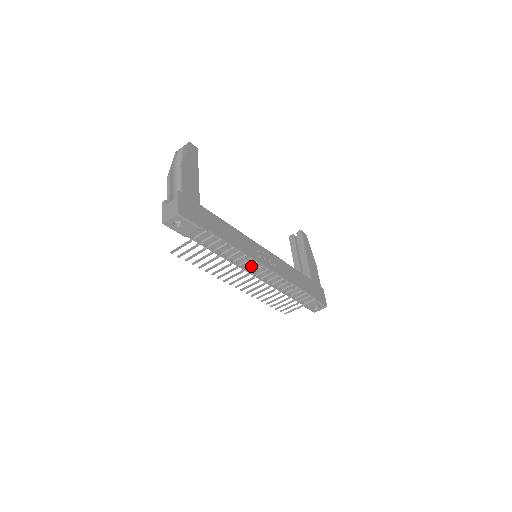
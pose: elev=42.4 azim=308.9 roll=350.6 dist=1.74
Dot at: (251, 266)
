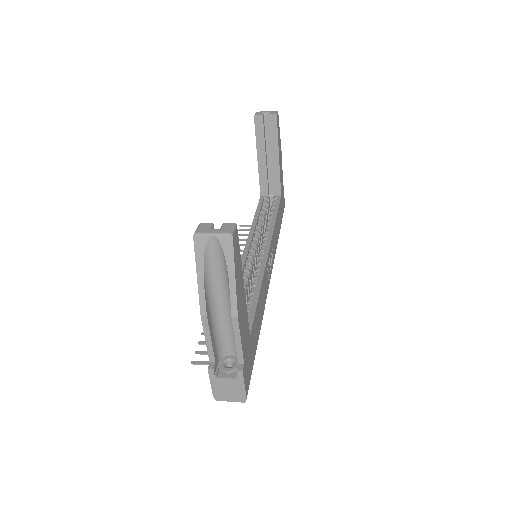
Dot at: occluded
